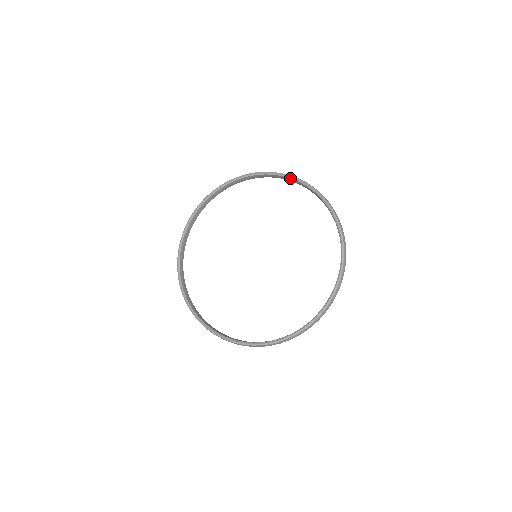
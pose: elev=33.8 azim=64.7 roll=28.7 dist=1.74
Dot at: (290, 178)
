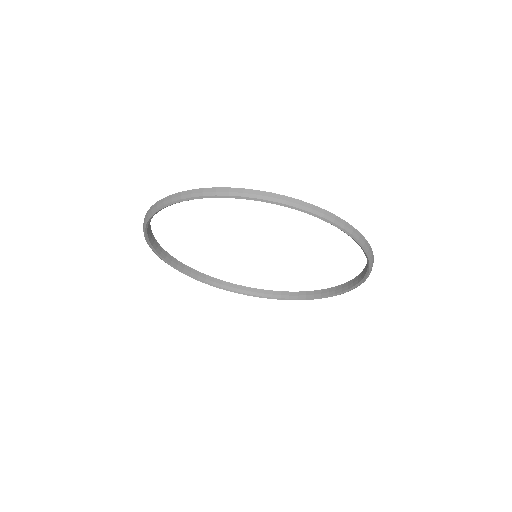
Dot at: (366, 274)
